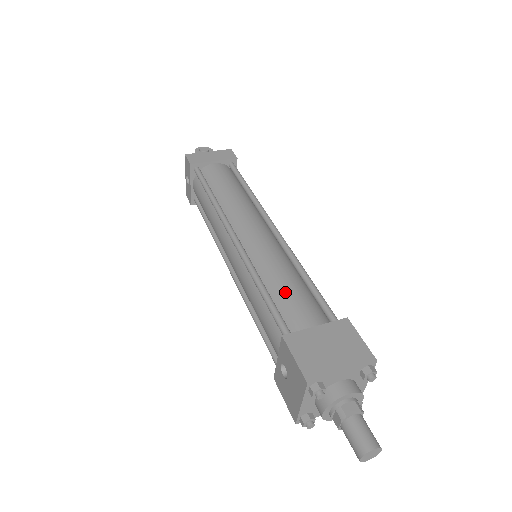
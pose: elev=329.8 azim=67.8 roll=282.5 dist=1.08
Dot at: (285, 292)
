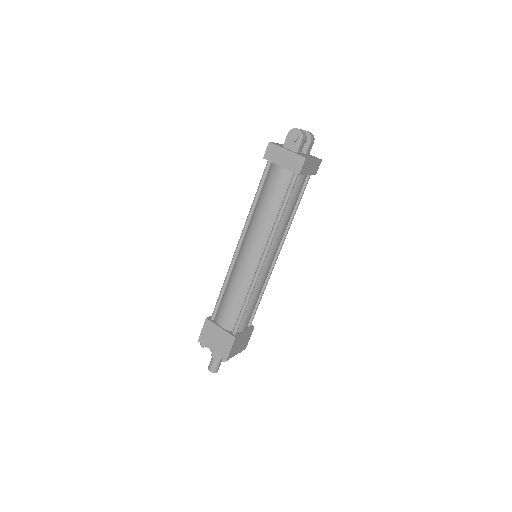
Dot at: (228, 301)
